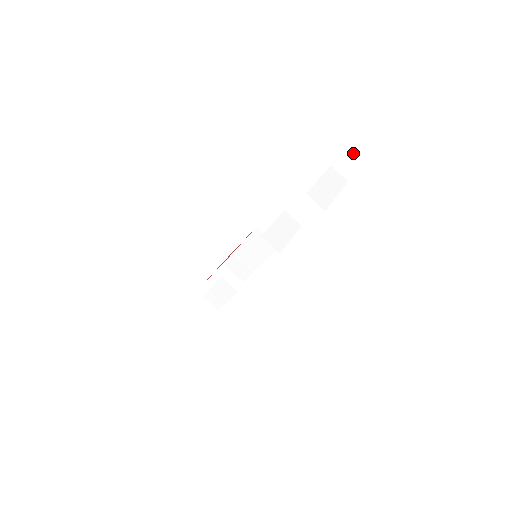
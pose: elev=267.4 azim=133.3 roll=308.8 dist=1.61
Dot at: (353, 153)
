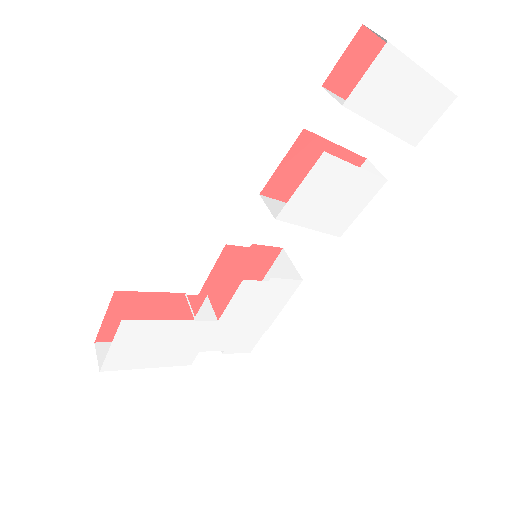
Dot at: occluded
